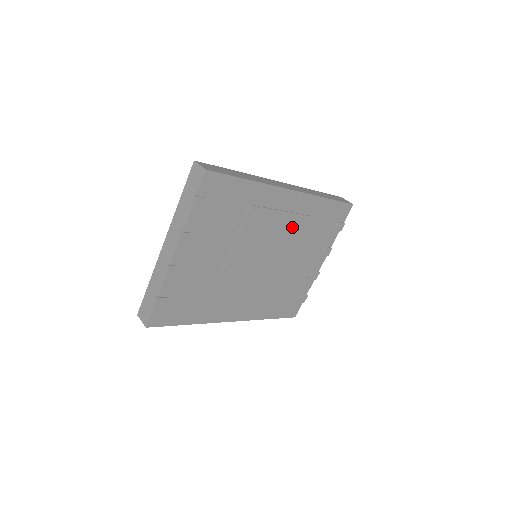
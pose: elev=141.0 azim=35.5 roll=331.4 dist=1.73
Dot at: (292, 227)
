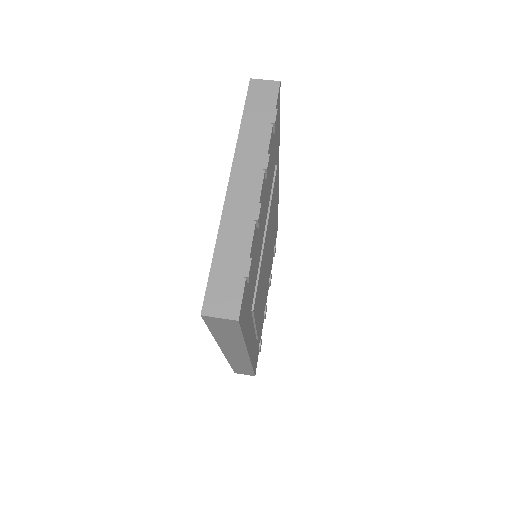
Dot at: (274, 224)
